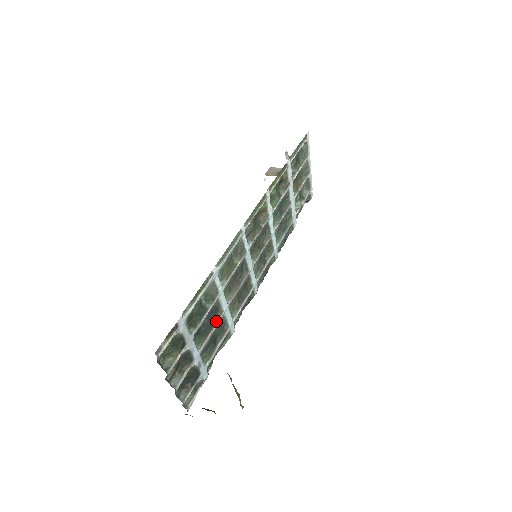
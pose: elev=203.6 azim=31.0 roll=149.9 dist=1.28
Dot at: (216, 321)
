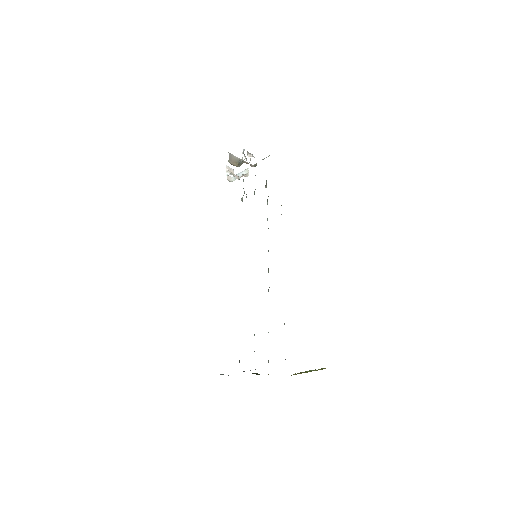
Dot at: occluded
